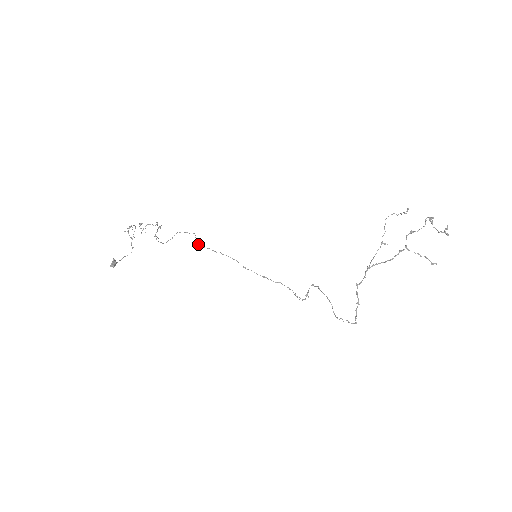
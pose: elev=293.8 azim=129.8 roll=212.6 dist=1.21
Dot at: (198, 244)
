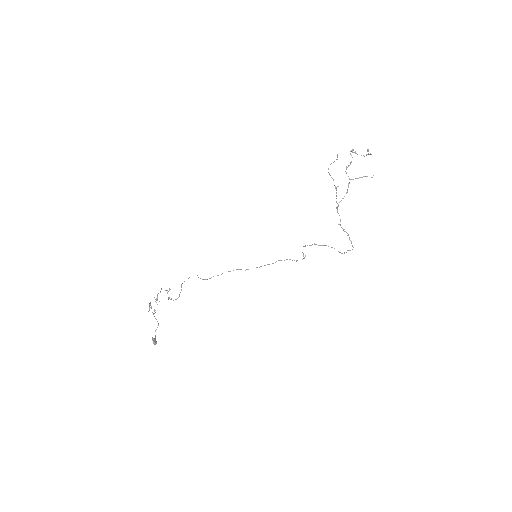
Dot at: (204, 279)
